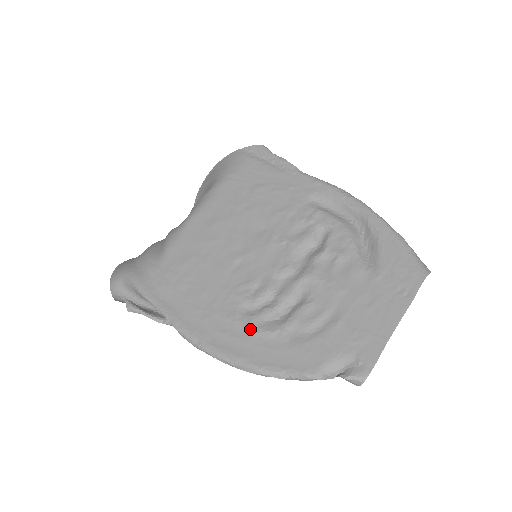
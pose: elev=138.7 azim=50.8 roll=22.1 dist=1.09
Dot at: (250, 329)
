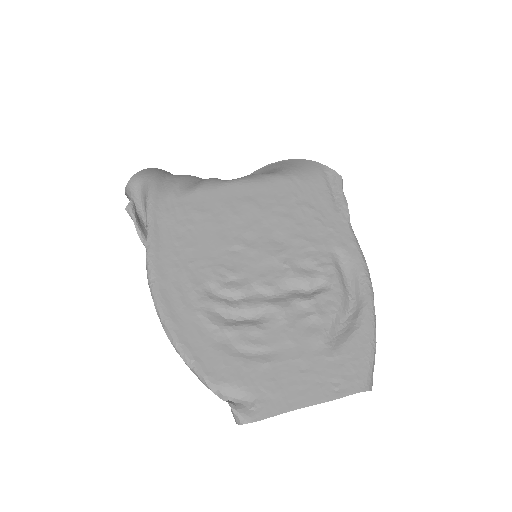
Dot at: (199, 306)
